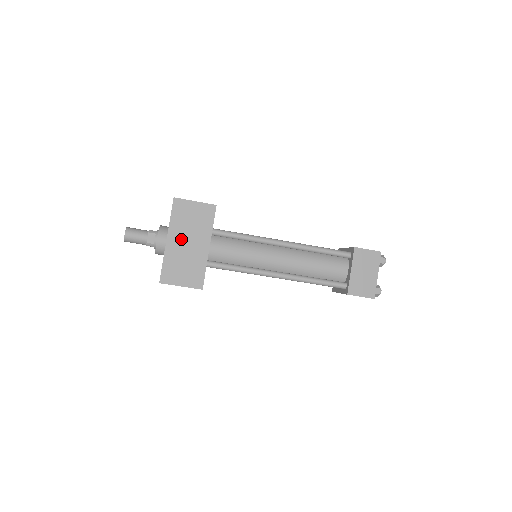
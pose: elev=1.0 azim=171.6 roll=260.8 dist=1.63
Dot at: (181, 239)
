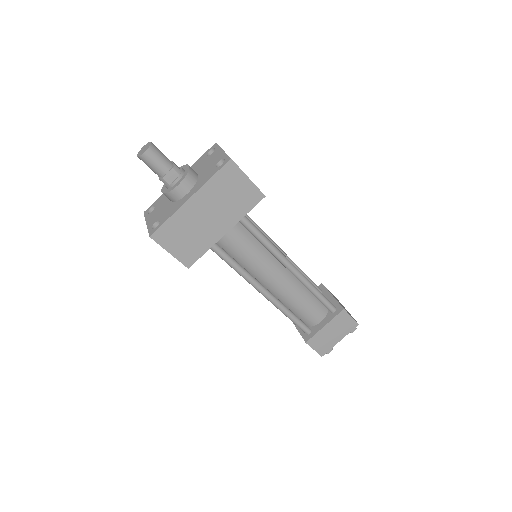
Dot at: (205, 207)
